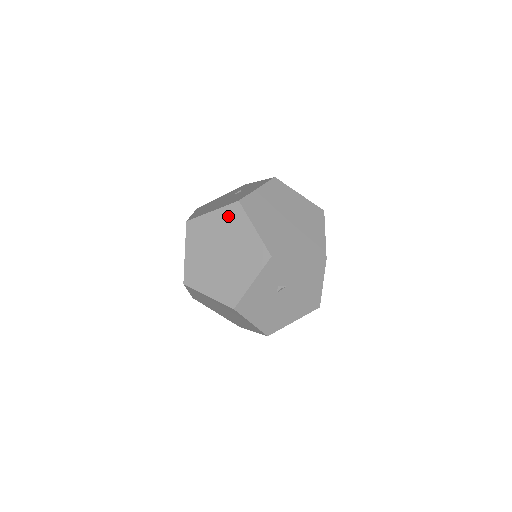
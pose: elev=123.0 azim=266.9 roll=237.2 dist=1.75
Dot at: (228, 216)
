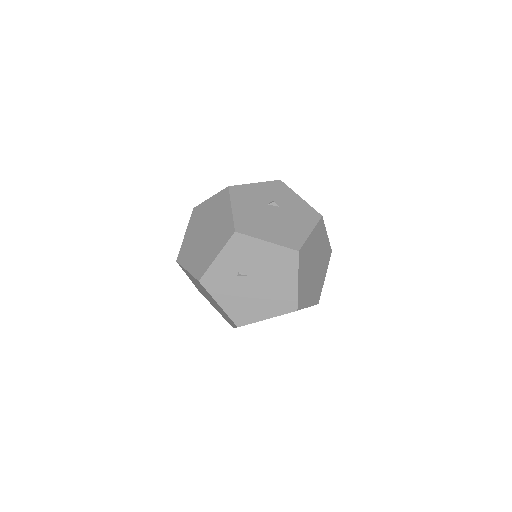
Dot at: occluded
